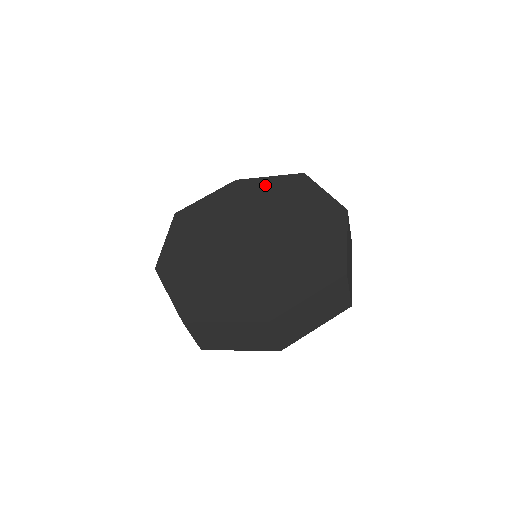
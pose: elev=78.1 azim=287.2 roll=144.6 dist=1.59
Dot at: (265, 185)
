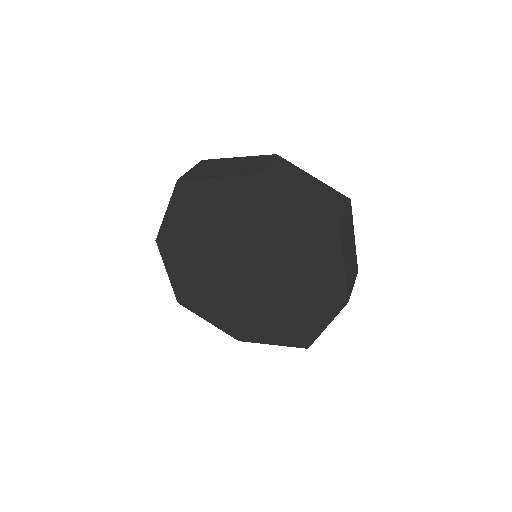
Dot at: occluded
